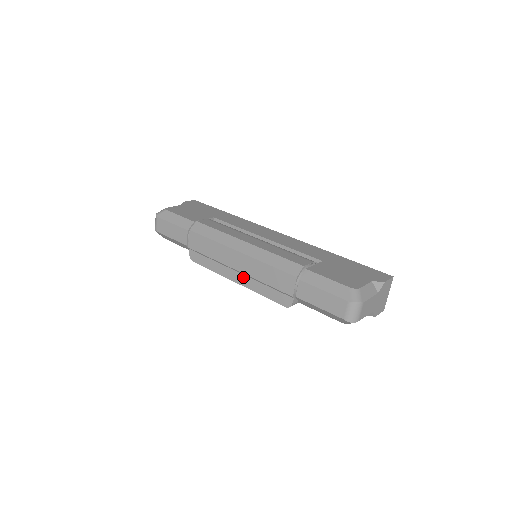
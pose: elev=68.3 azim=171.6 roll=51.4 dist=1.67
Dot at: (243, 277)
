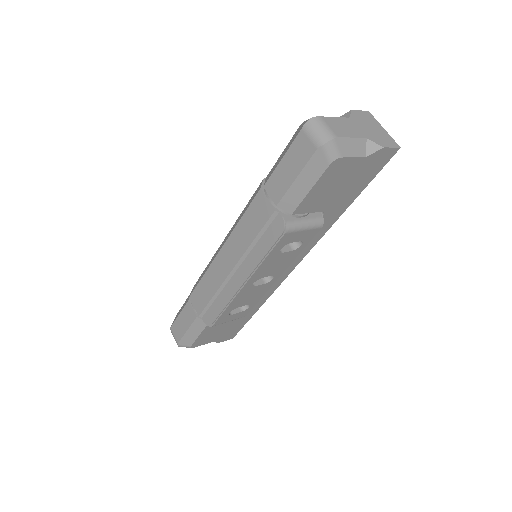
Dot at: (241, 269)
